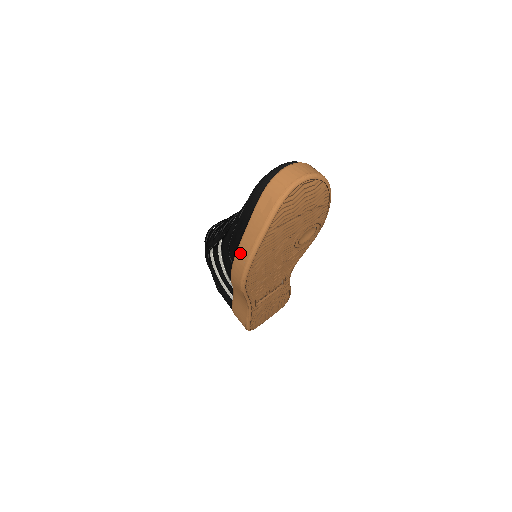
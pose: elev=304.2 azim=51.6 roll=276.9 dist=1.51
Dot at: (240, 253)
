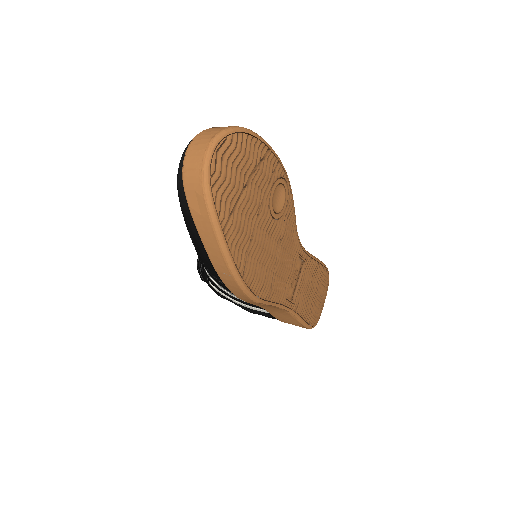
Dot at: (219, 270)
